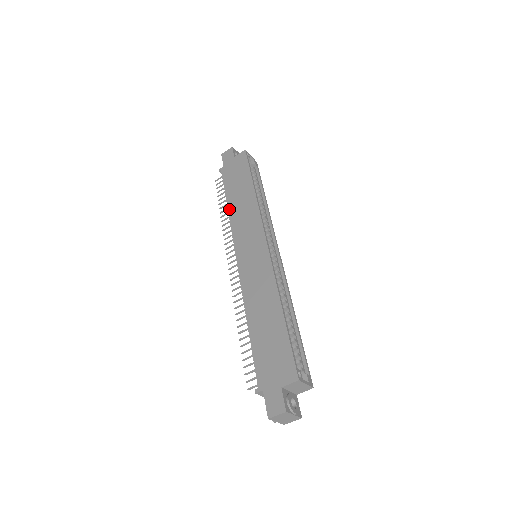
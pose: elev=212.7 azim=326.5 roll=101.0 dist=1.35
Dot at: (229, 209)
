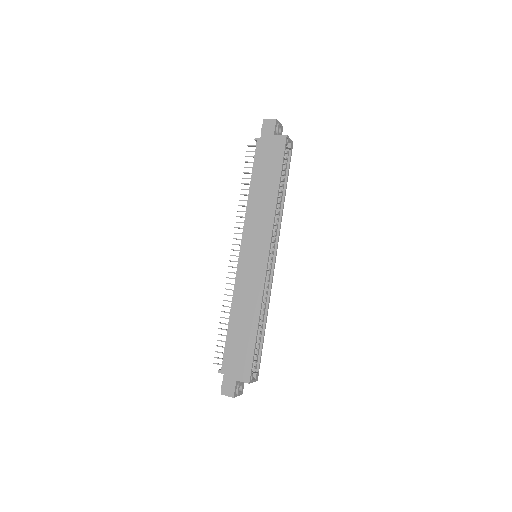
Dot at: (249, 196)
